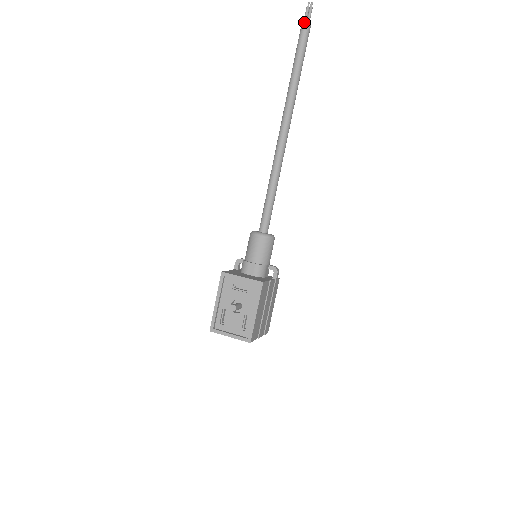
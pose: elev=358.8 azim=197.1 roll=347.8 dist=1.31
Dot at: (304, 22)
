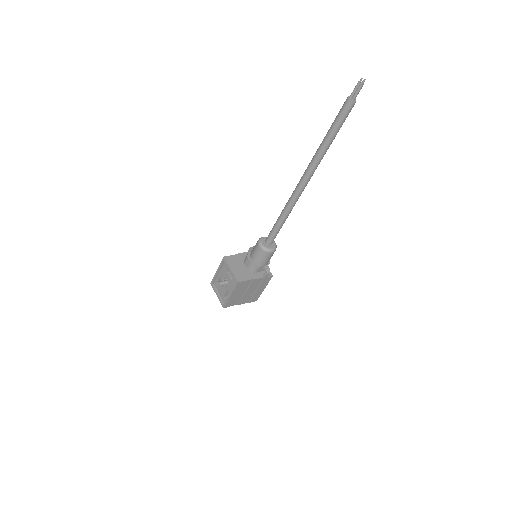
Dot at: (350, 96)
